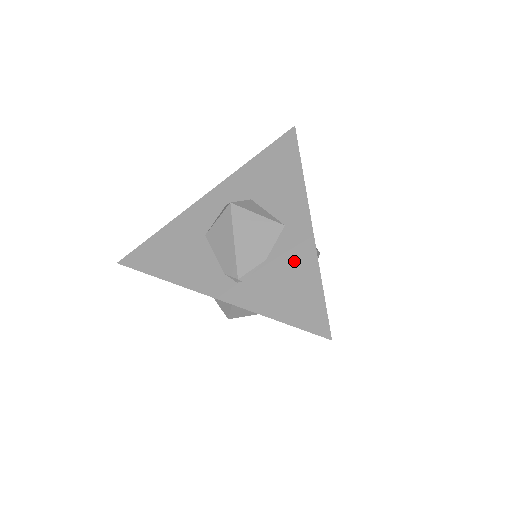
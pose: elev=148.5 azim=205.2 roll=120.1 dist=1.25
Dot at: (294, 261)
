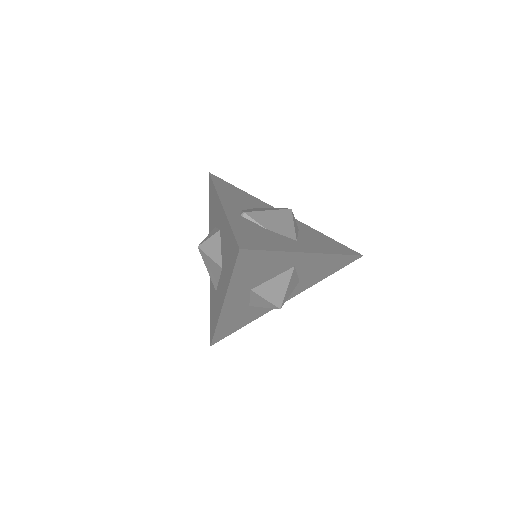
Dot at: (278, 241)
